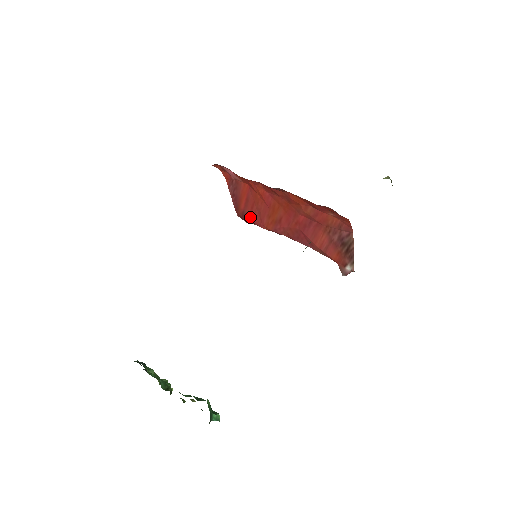
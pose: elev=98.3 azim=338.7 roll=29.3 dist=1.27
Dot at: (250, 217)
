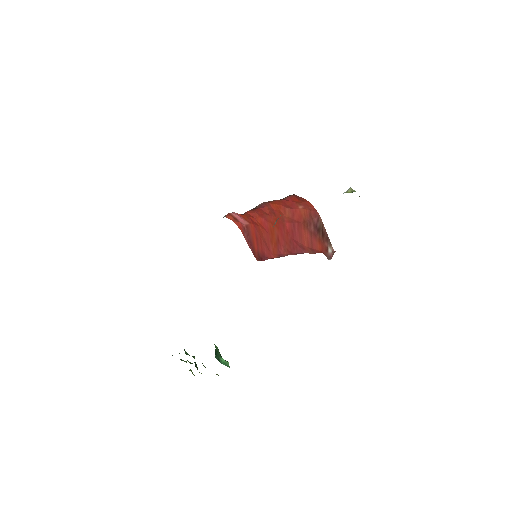
Dot at: (263, 253)
